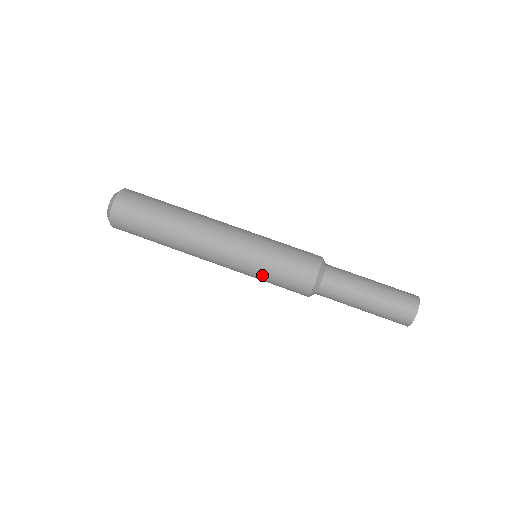
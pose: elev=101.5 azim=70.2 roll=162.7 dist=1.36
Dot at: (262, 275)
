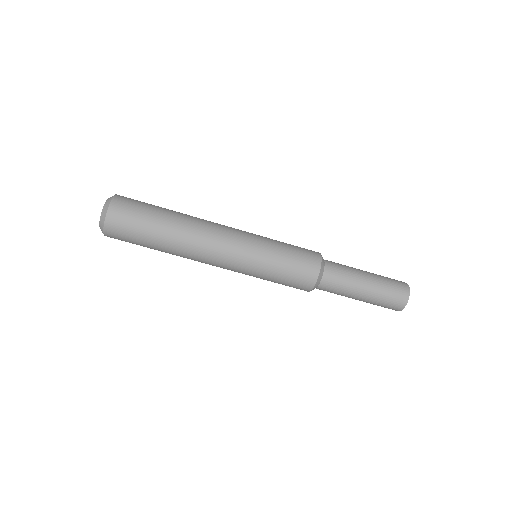
Dot at: occluded
